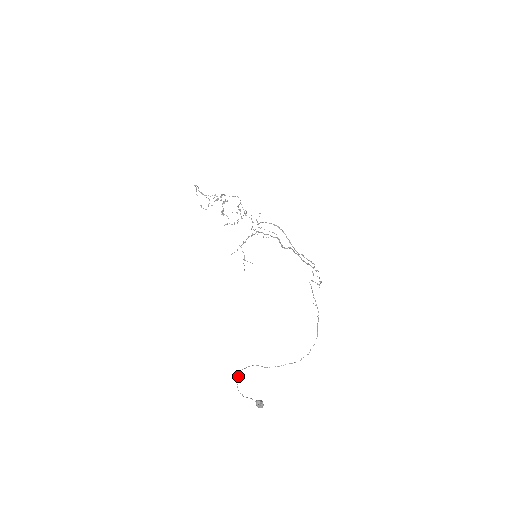
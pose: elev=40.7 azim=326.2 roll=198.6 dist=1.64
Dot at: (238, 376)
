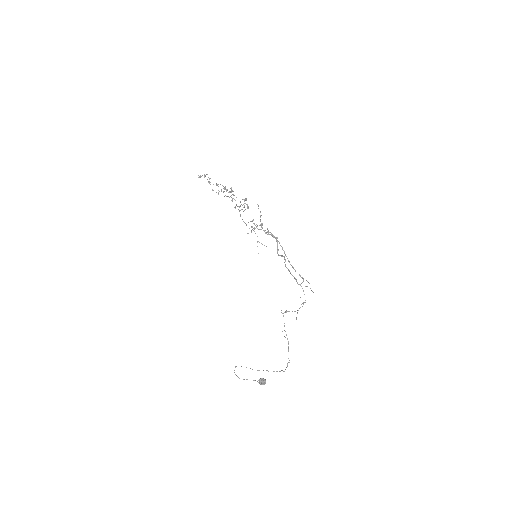
Dot at: (234, 370)
